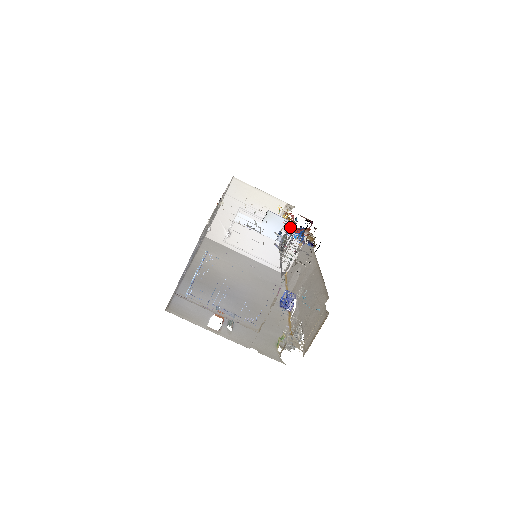
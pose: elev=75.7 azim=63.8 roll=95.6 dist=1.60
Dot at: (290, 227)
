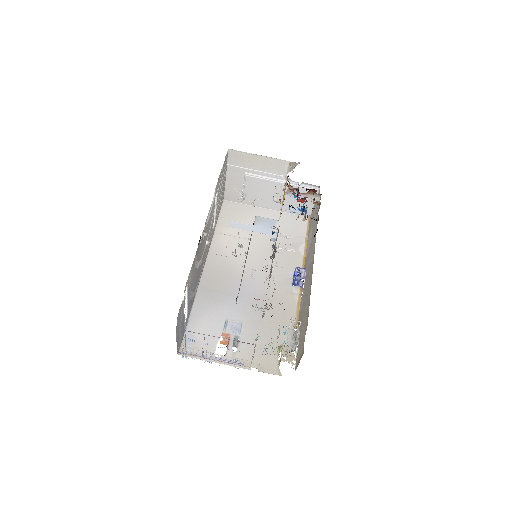
Dot at: occluded
